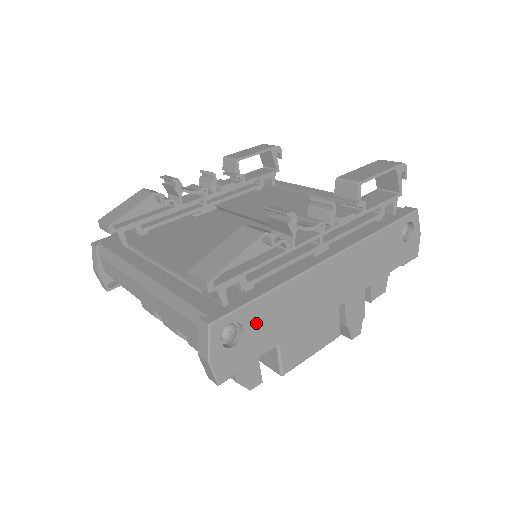
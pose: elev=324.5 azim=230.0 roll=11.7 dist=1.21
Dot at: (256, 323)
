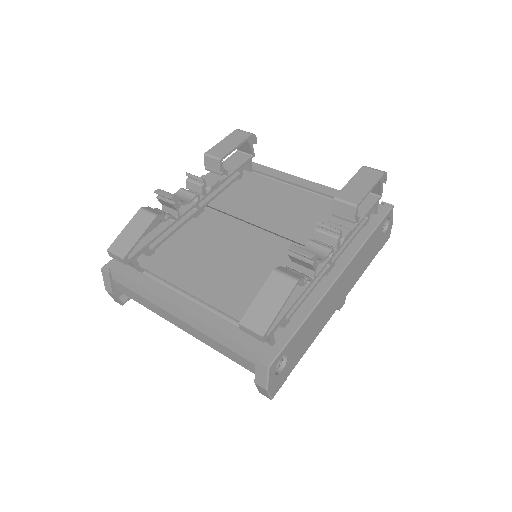
Dot at: (294, 348)
